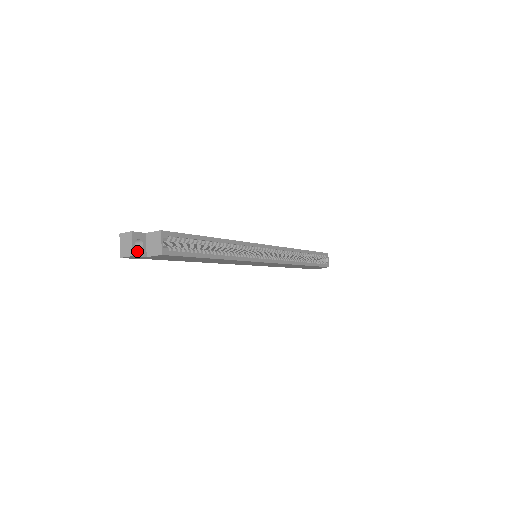
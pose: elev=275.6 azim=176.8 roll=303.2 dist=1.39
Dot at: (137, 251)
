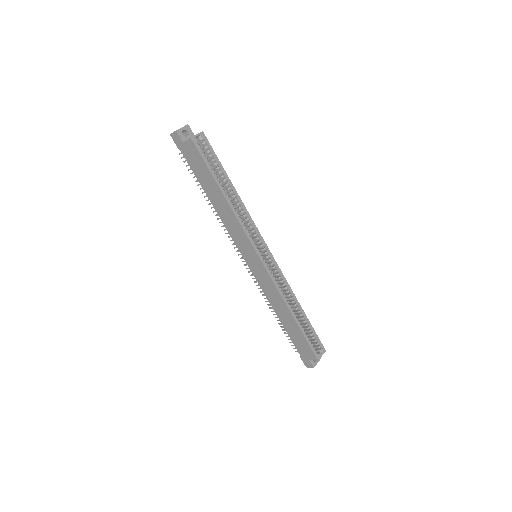
Dot at: (181, 133)
